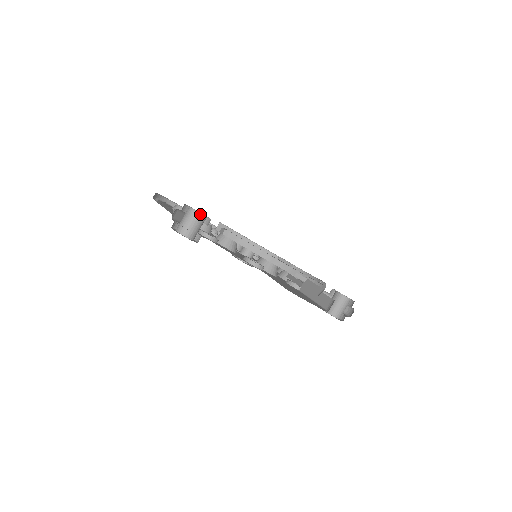
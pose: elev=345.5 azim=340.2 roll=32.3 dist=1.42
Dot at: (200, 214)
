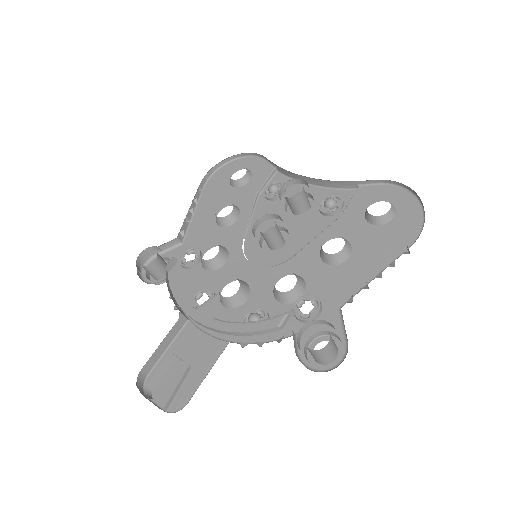
Dot at: (143, 266)
